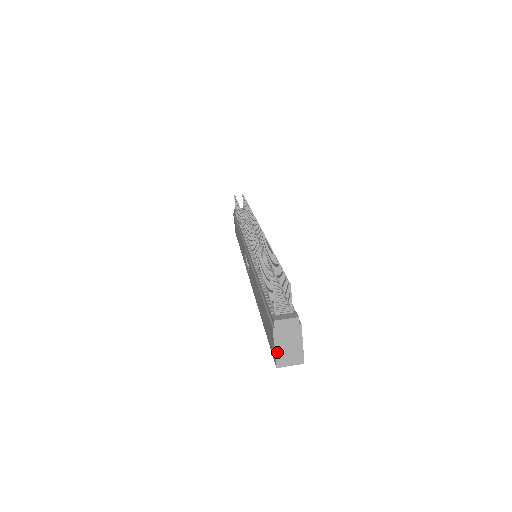
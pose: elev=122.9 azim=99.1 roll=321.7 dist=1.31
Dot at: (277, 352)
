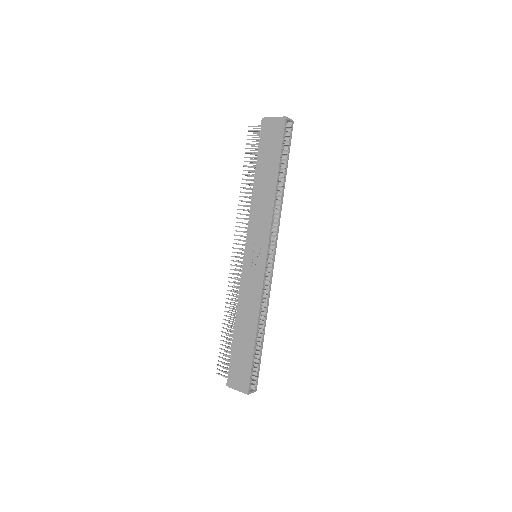
Dot at: (278, 117)
